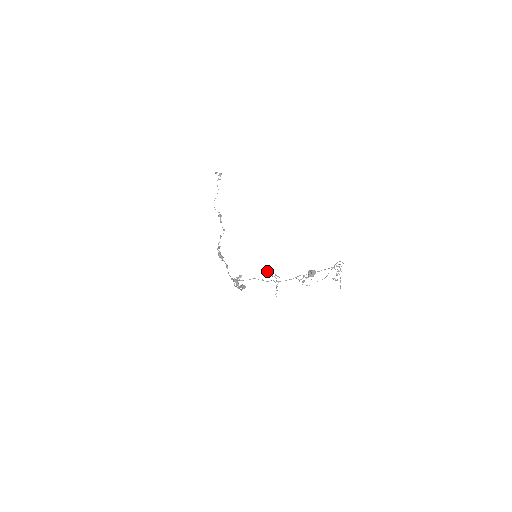
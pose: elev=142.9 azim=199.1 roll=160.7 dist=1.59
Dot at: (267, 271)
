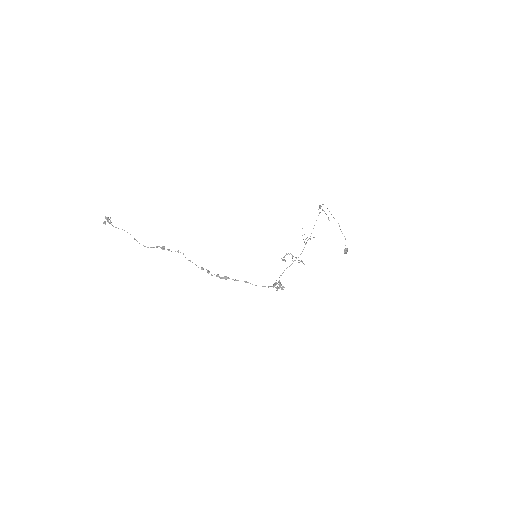
Dot at: occluded
